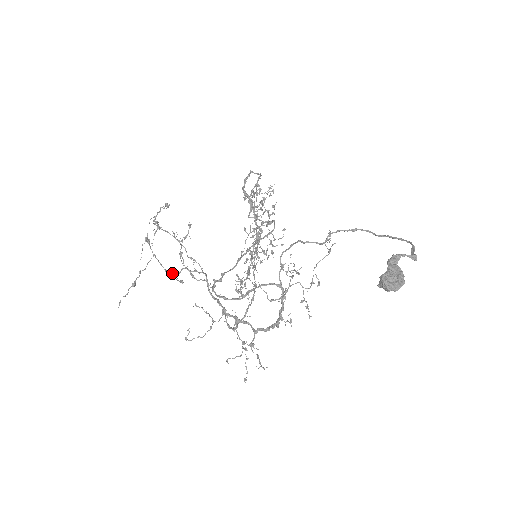
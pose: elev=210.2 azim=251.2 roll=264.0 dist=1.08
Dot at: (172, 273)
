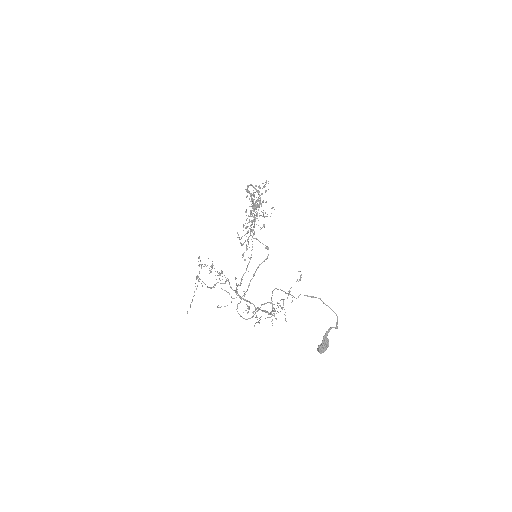
Dot at: (211, 288)
